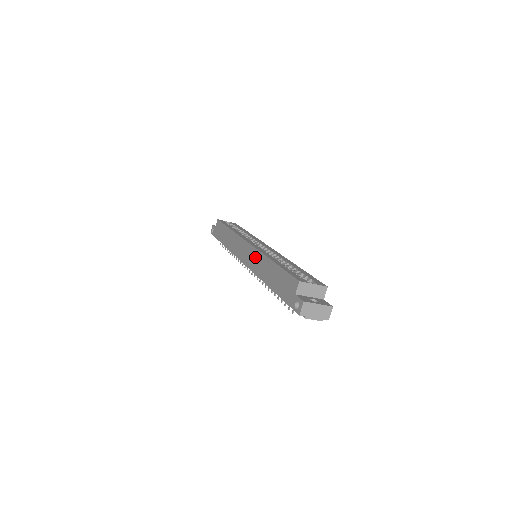
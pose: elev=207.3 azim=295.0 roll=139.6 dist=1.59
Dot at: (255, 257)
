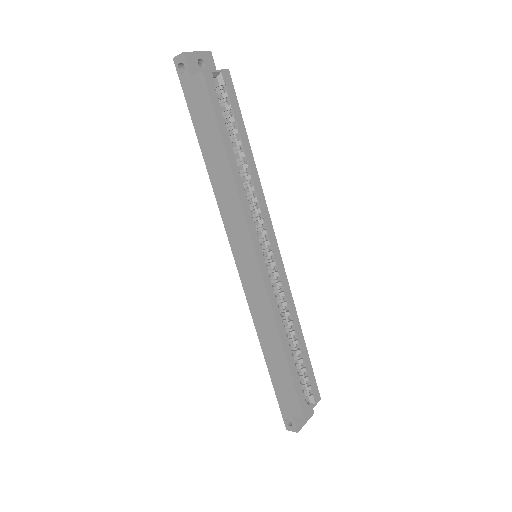
Dot at: (261, 302)
